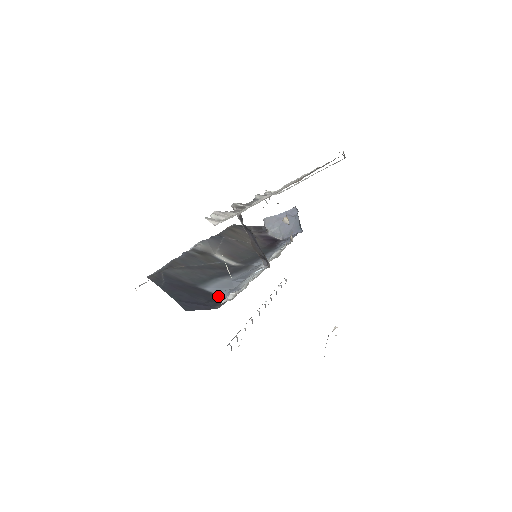
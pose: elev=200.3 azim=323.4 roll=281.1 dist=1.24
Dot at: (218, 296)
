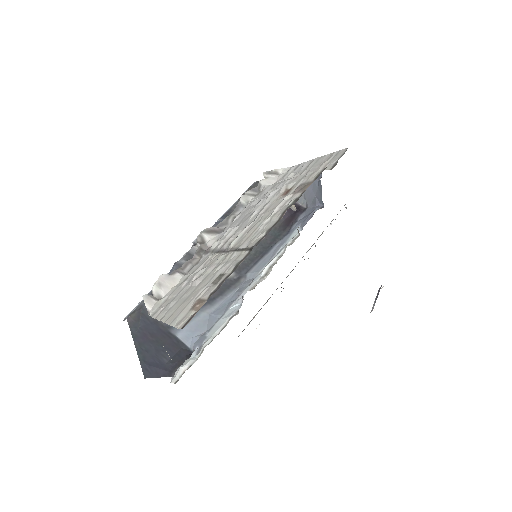
Dot at: (185, 347)
